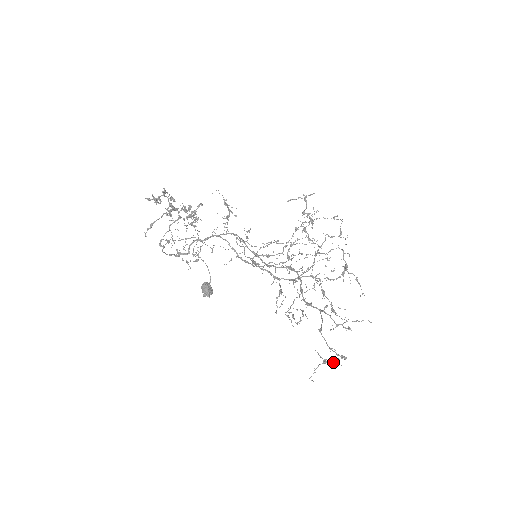
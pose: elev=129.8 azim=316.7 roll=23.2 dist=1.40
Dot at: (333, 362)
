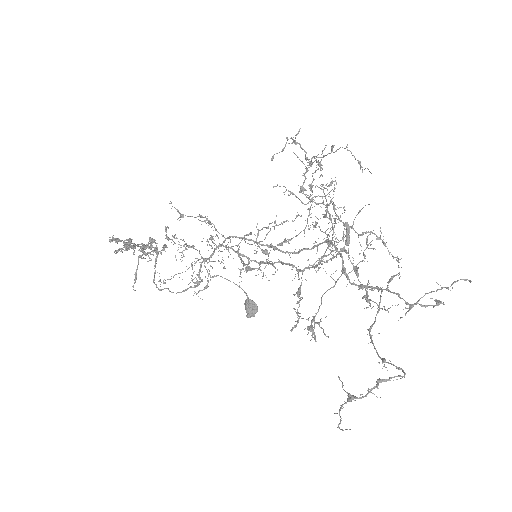
Dot at: (361, 397)
